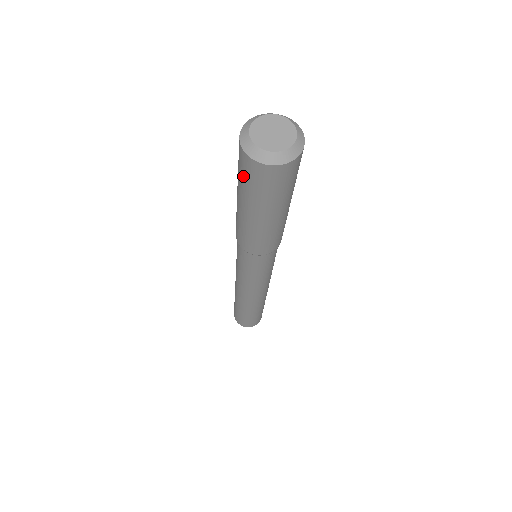
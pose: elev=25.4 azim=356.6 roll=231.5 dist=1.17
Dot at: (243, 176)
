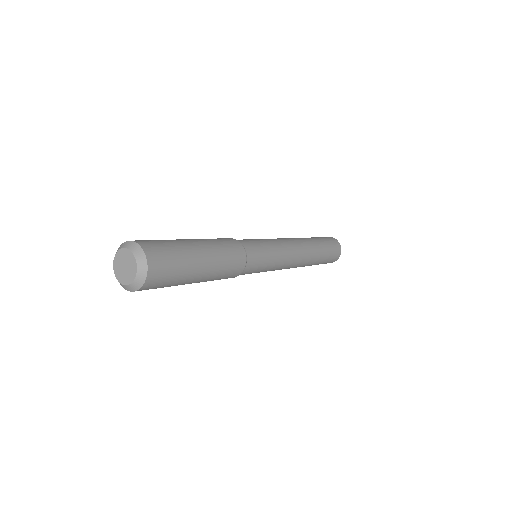
Dot at: occluded
